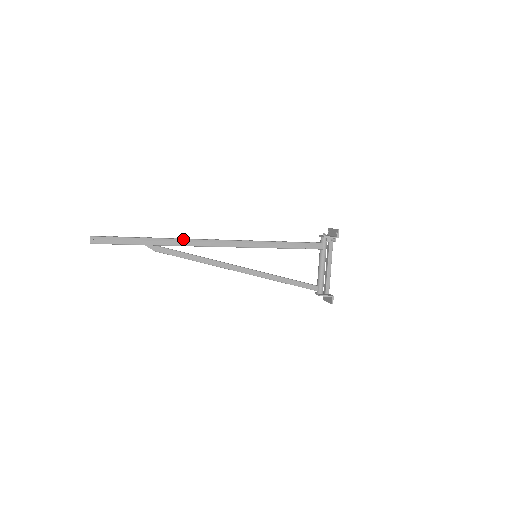
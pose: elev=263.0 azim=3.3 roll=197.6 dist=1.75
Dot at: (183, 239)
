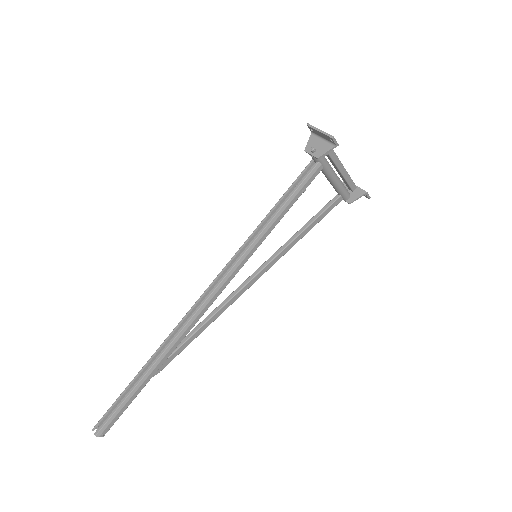
Dot at: (174, 339)
